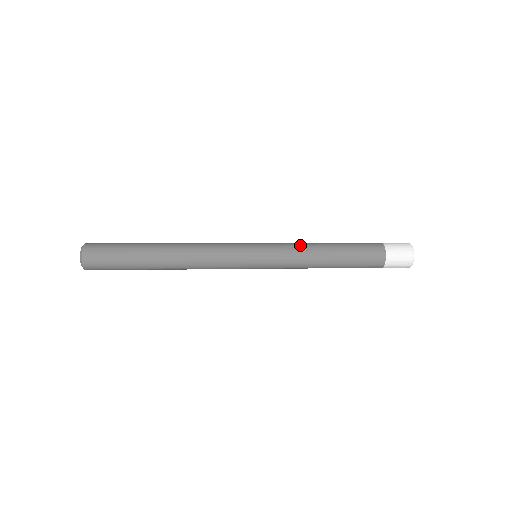
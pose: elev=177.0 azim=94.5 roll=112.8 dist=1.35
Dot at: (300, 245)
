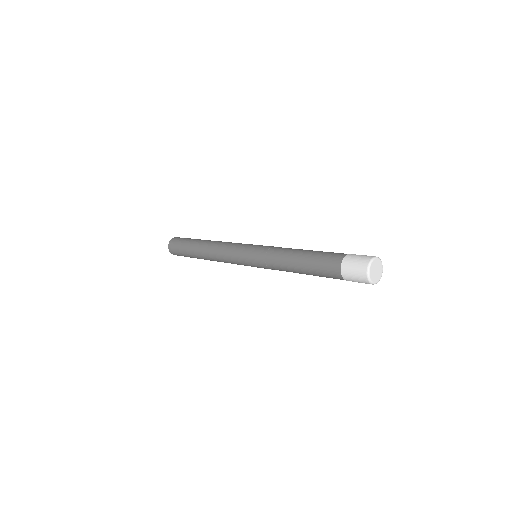
Dot at: occluded
